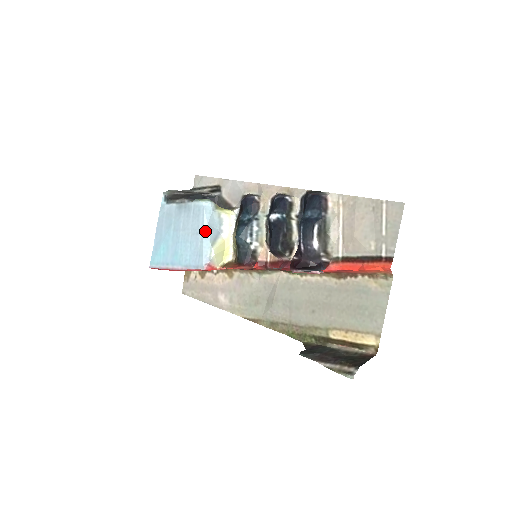
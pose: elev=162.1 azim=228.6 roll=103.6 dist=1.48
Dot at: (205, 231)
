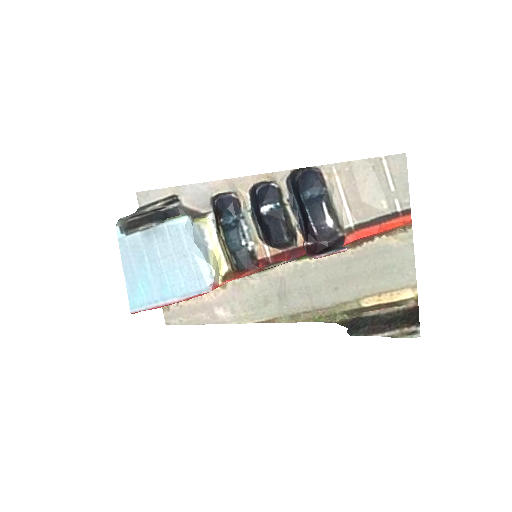
Dot at: (194, 250)
